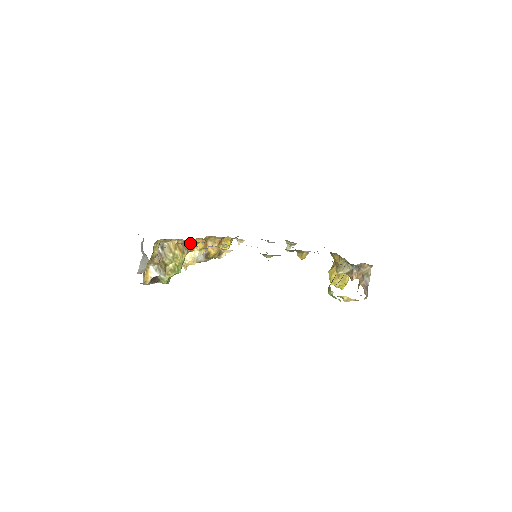
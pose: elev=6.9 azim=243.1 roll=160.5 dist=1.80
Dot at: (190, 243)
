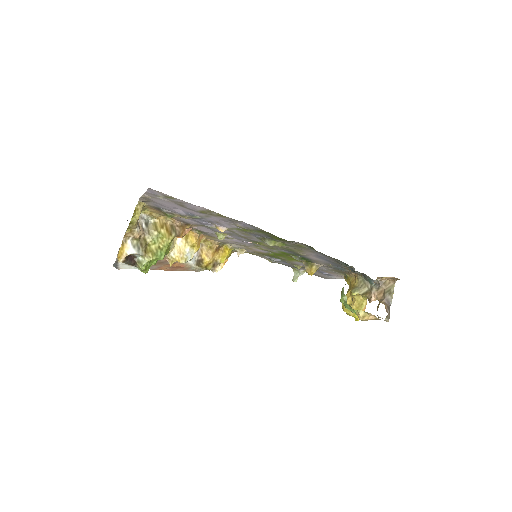
Dot at: (180, 226)
